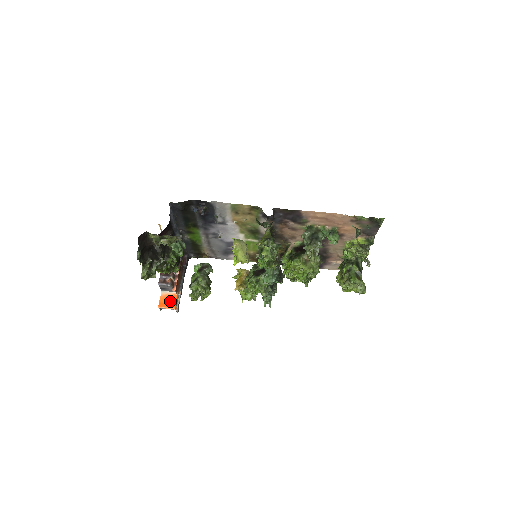
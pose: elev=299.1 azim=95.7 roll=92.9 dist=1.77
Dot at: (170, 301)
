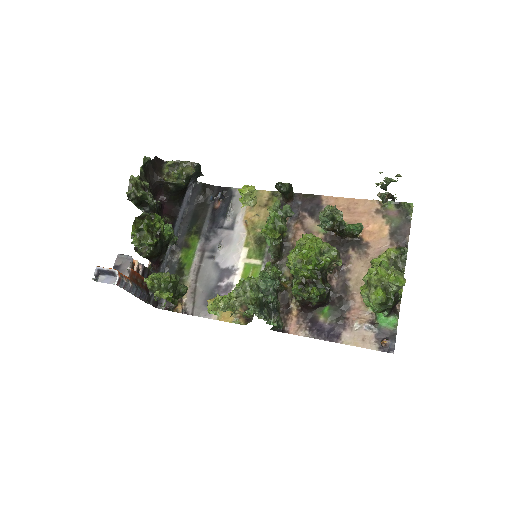
Dot at: occluded
